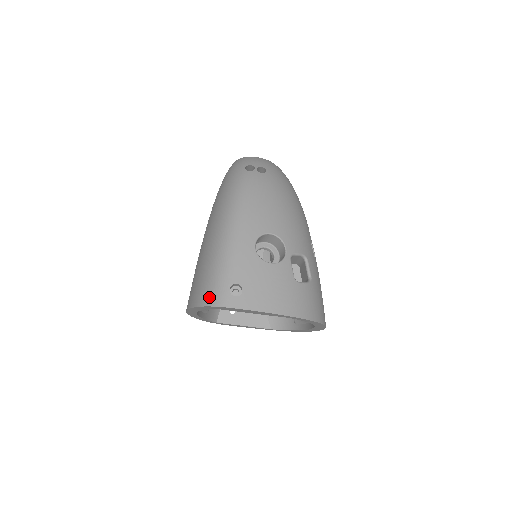
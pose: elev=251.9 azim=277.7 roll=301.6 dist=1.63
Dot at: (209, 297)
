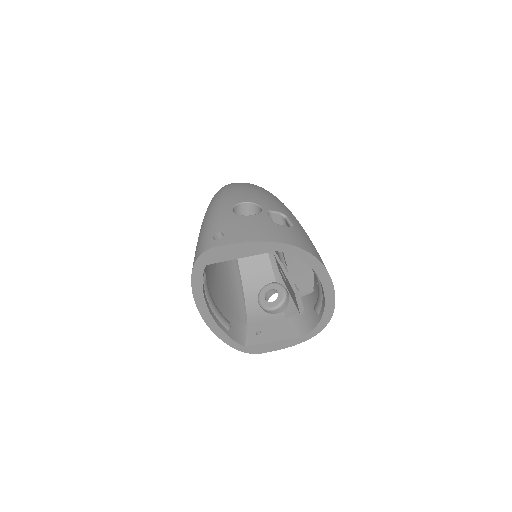
Dot at: (198, 252)
